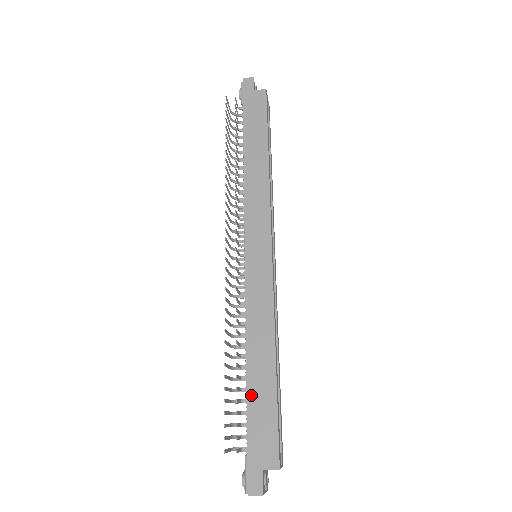
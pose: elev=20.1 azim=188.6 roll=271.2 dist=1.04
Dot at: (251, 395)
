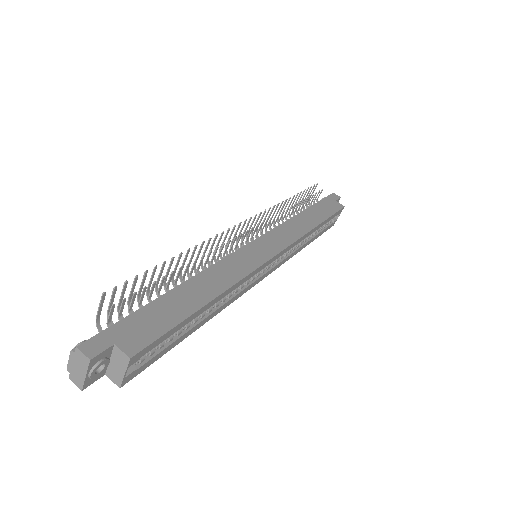
Dot at: (167, 298)
